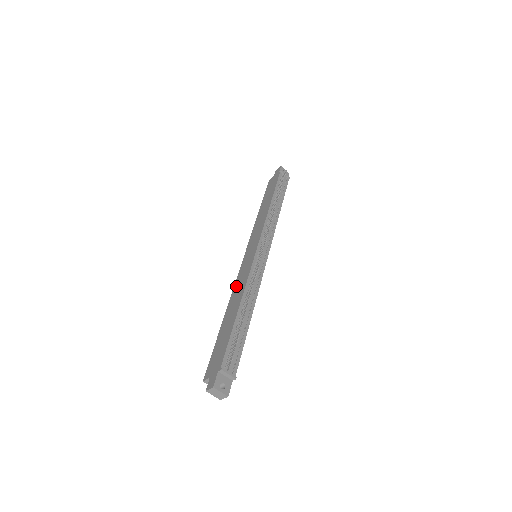
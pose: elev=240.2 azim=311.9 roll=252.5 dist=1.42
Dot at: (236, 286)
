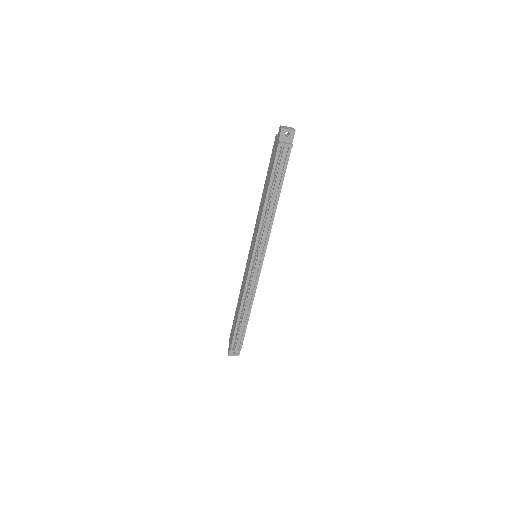
Dot at: (243, 282)
